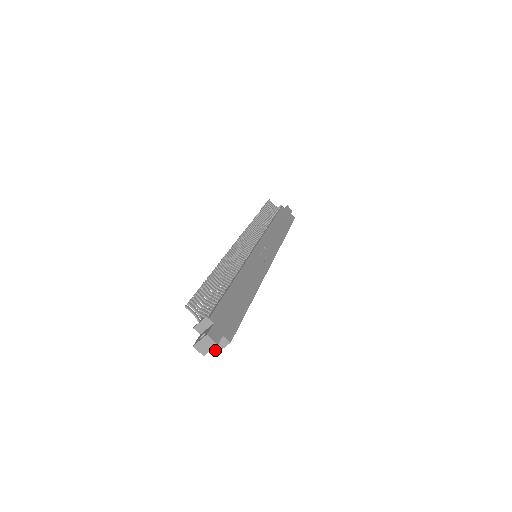
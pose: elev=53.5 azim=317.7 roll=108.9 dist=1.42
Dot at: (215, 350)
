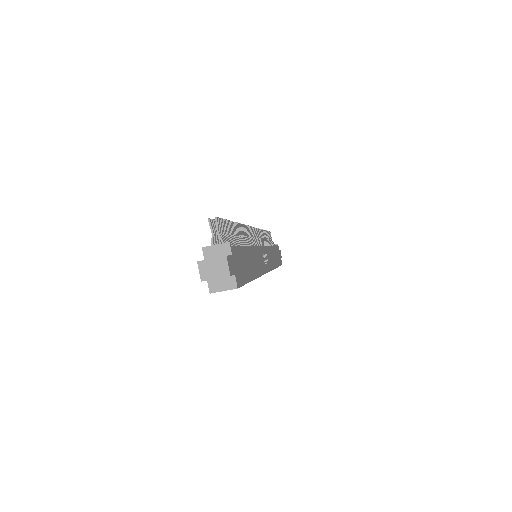
Dot at: (211, 288)
